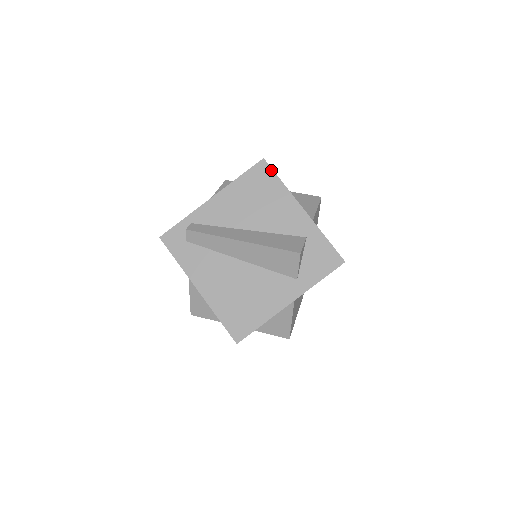
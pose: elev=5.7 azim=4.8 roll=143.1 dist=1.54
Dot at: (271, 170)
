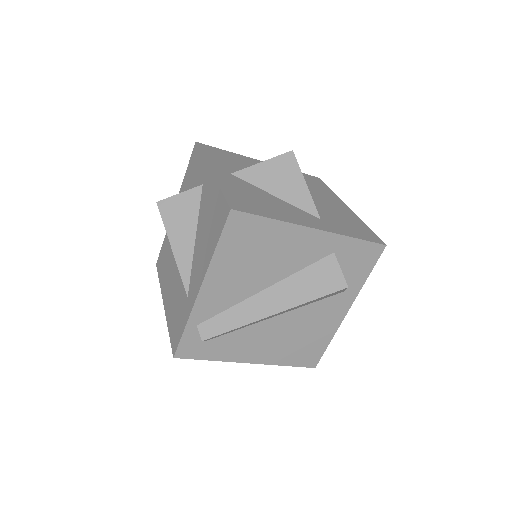
Dot at: (250, 216)
